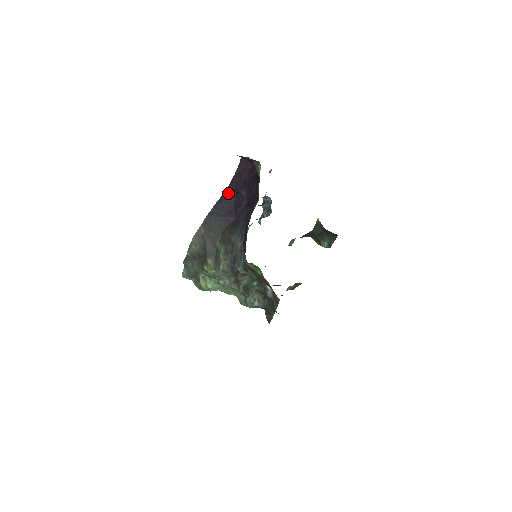
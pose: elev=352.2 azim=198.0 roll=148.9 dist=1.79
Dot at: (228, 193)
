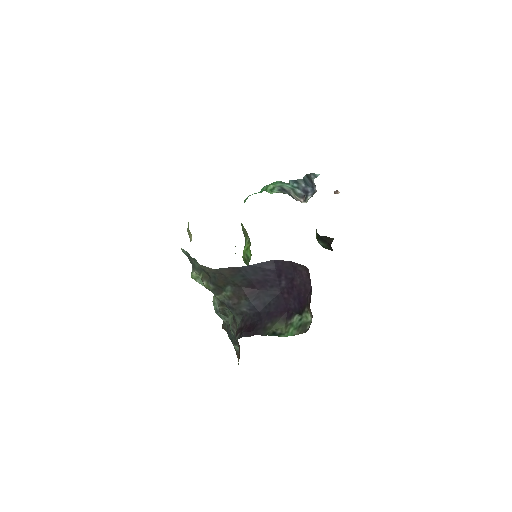
Dot at: (272, 265)
